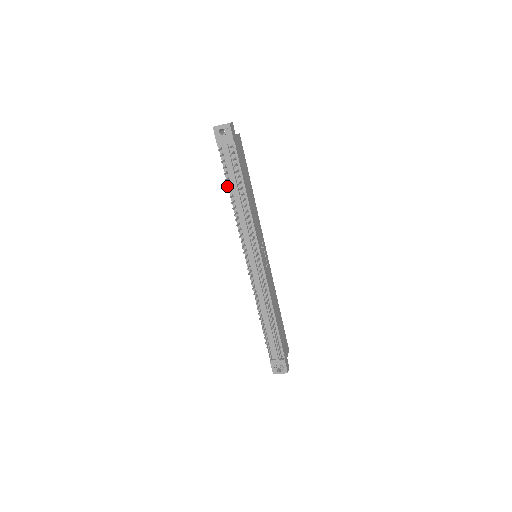
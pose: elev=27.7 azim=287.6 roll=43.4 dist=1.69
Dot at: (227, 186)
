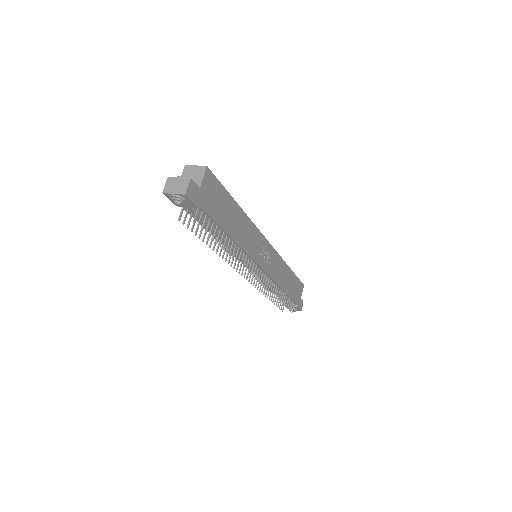
Dot at: (202, 241)
